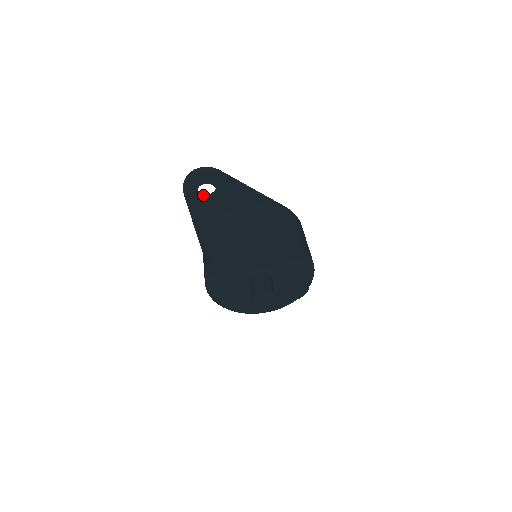
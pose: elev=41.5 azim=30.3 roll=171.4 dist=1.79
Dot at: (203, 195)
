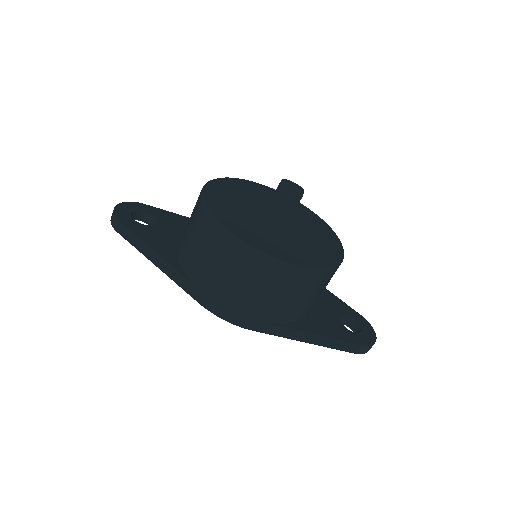
Dot at: occluded
